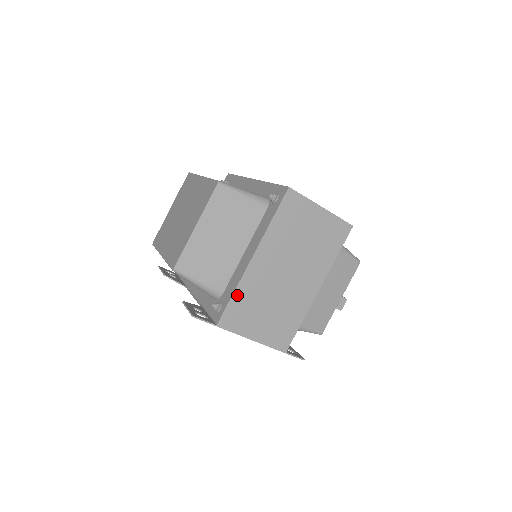
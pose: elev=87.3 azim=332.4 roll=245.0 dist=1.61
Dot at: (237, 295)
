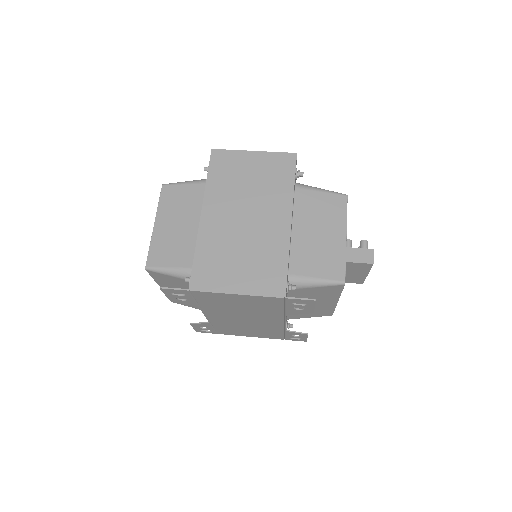
Dot at: (199, 254)
